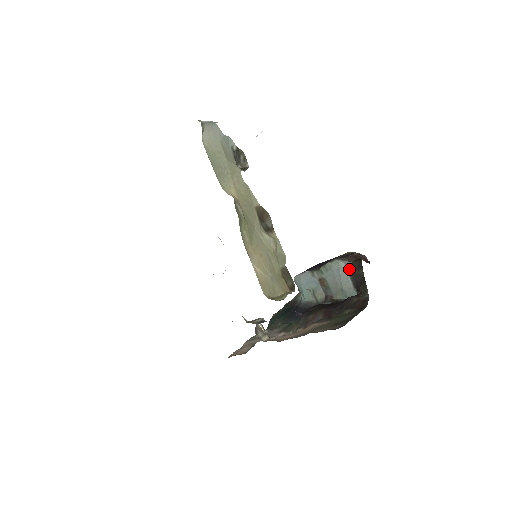
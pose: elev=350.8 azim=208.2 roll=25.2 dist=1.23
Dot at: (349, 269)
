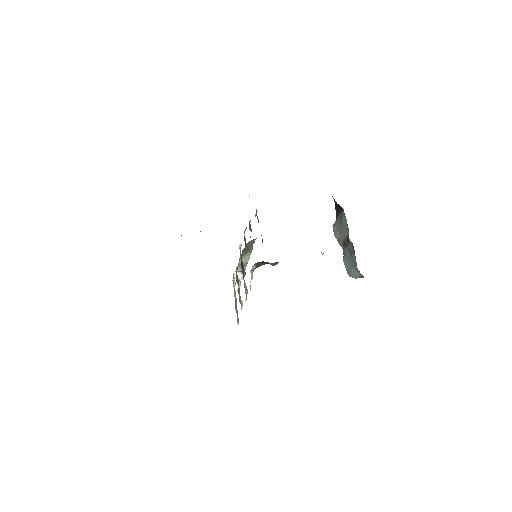
Dot at: (336, 217)
